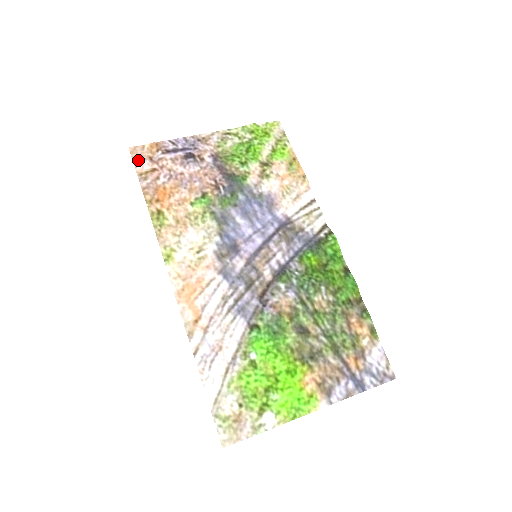
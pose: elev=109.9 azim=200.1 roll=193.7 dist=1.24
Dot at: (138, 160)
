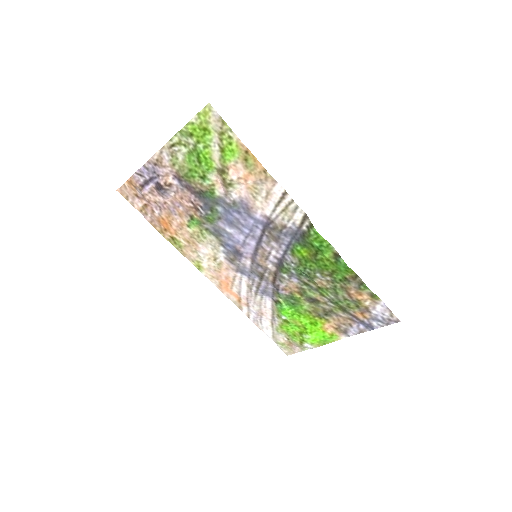
Dot at: (130, 200)
